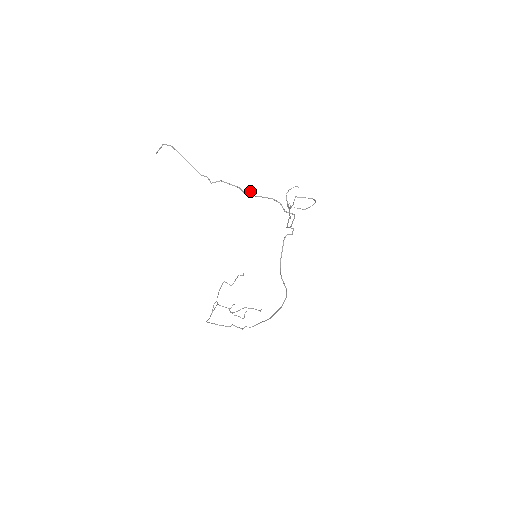
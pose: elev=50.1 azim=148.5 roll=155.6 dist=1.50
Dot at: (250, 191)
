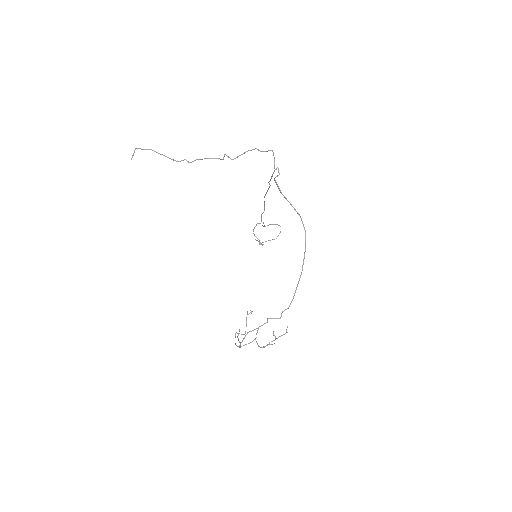
Dot at: (226, 155)
